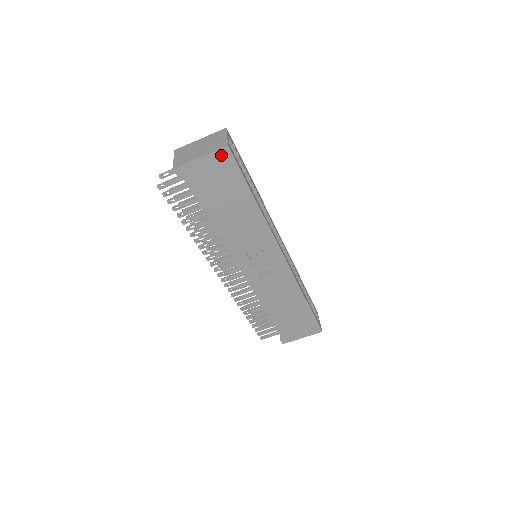
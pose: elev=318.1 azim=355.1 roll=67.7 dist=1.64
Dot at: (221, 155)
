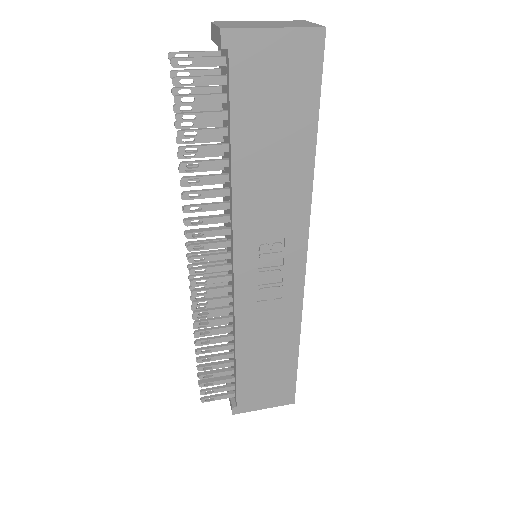
Dot at: (307, 40)
